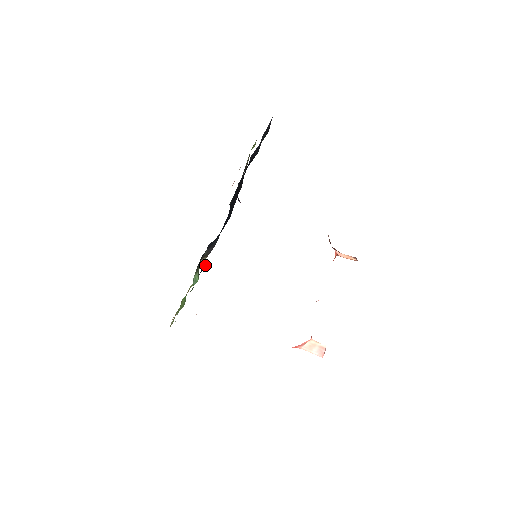
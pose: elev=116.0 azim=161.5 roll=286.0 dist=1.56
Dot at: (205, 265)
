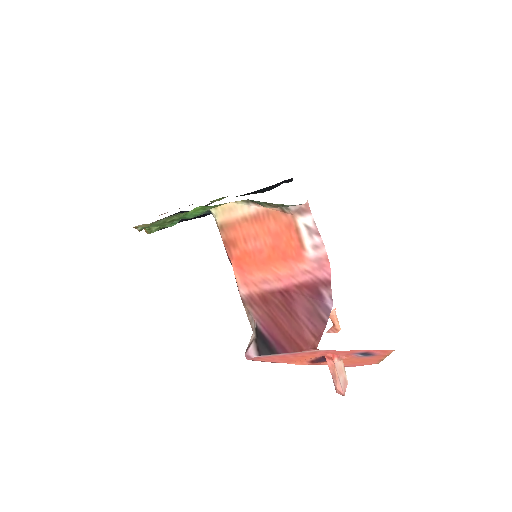
Dot at: occluded
